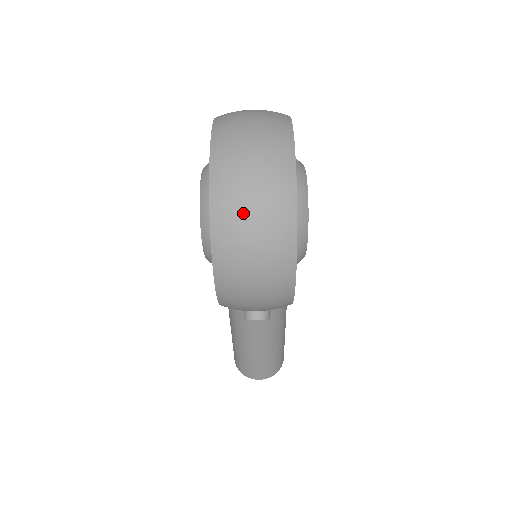
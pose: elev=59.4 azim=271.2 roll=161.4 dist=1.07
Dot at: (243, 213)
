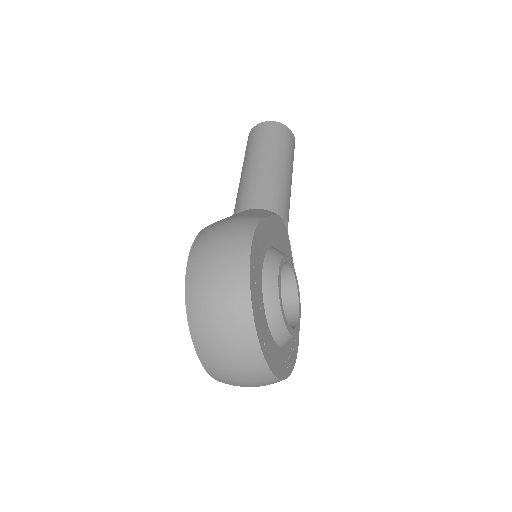
Dot at: occluded
